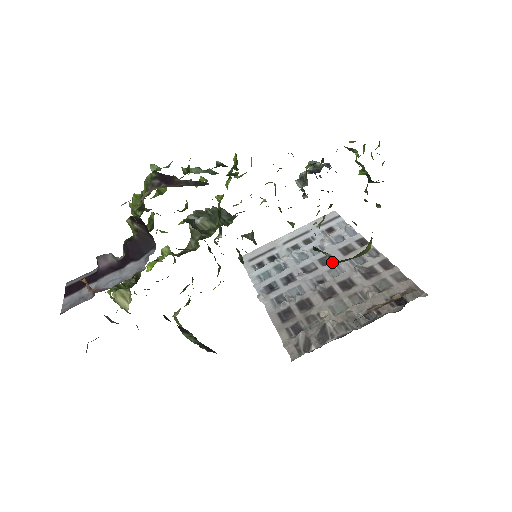
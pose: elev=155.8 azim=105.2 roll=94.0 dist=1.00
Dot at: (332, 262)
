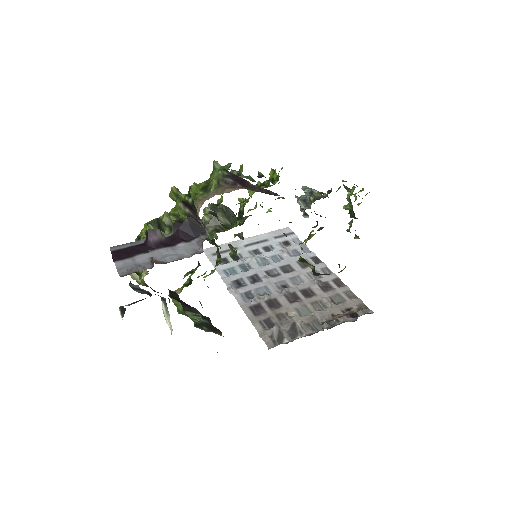
Dot at: (315, 274)
